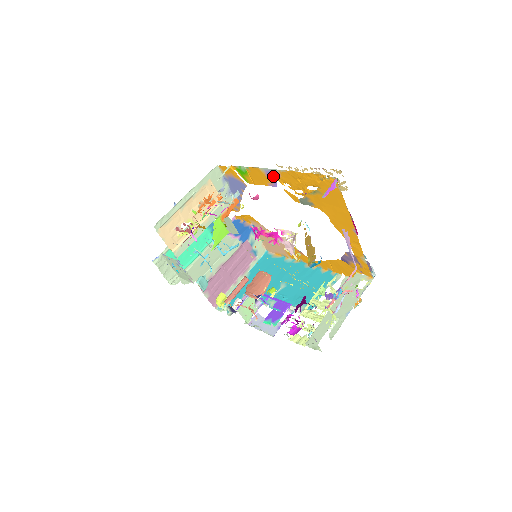
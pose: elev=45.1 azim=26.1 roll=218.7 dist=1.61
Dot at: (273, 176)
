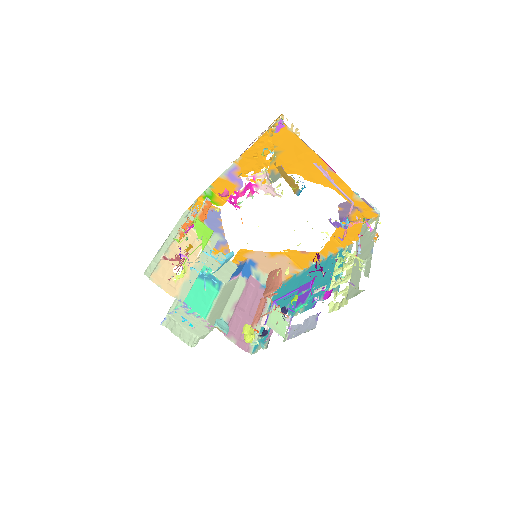
Dot at: (234, 175)
